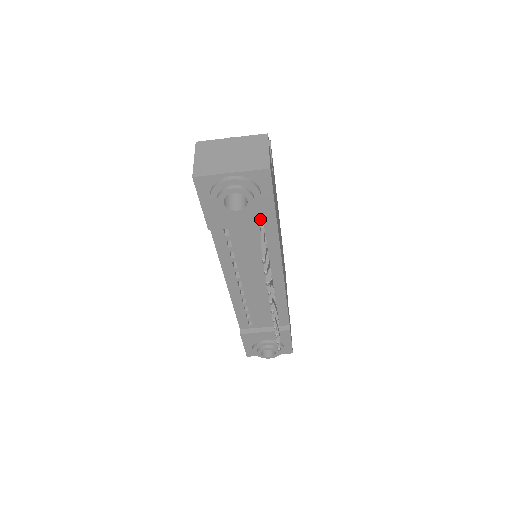
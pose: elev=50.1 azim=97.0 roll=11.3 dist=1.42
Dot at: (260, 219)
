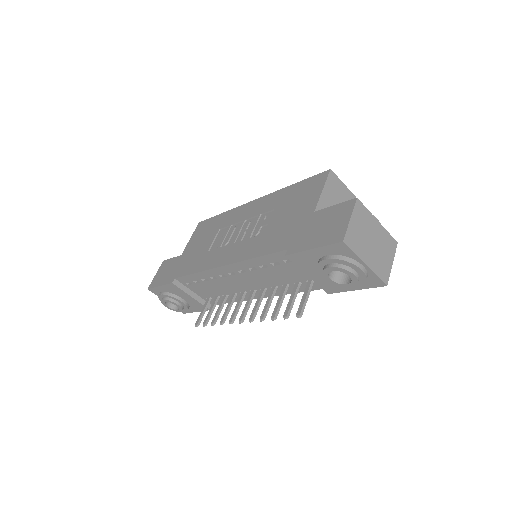
Dot at: (325, 284)
